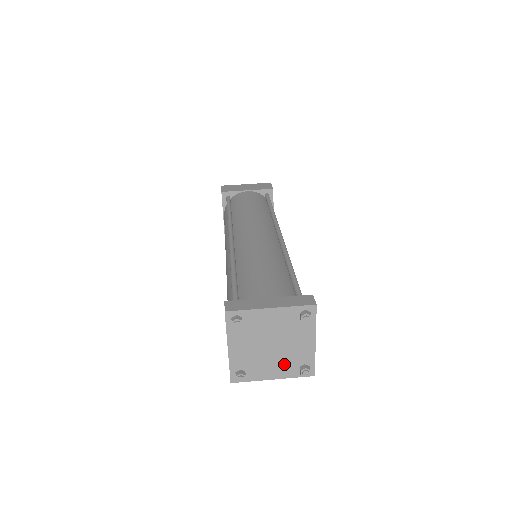
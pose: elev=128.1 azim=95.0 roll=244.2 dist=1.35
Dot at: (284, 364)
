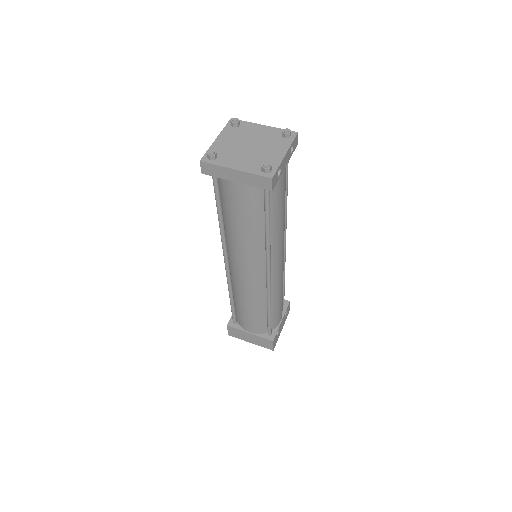
Dot at: (251, 162)
